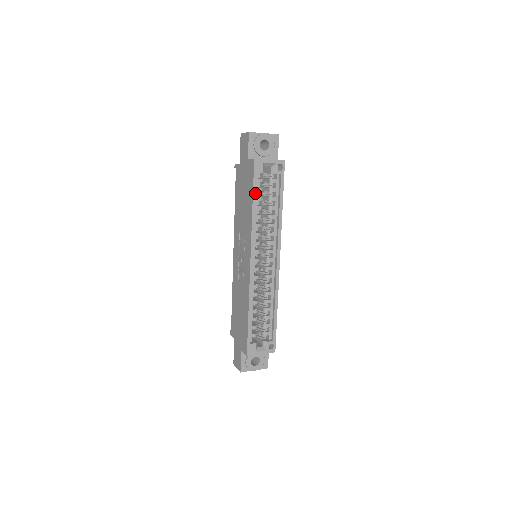
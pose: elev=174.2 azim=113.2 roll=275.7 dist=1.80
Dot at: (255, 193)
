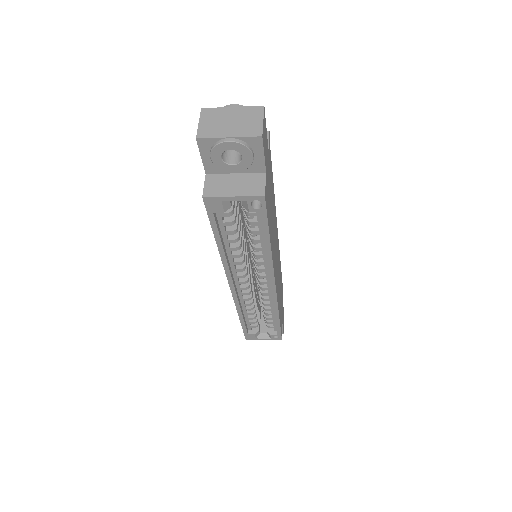
Dot at: (217, 232)
